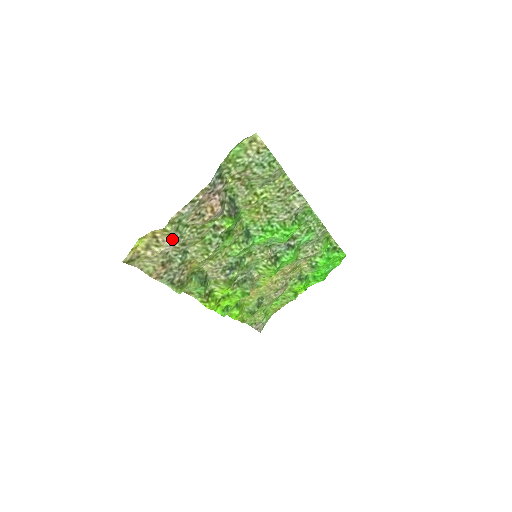
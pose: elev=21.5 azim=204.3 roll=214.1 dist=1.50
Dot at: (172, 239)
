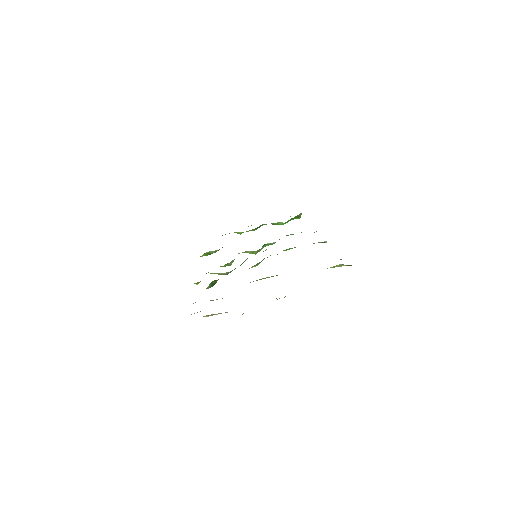
Dot at: occluded
